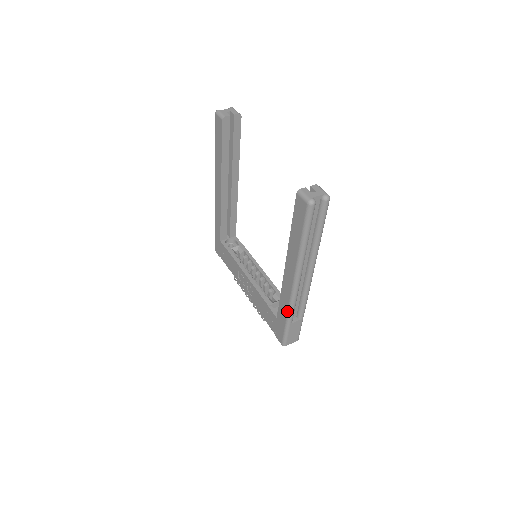
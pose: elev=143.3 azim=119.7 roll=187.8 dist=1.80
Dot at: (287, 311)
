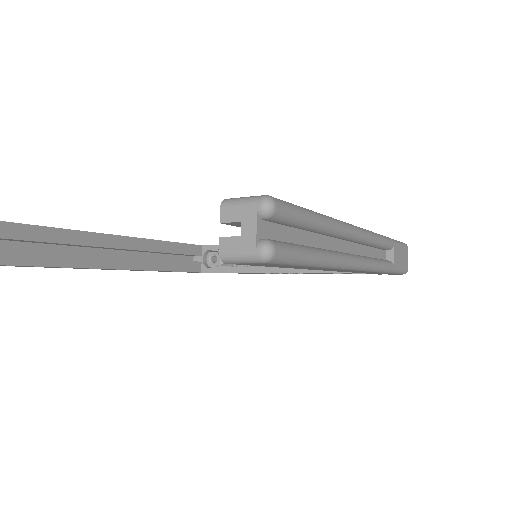
Dot at: occluded
